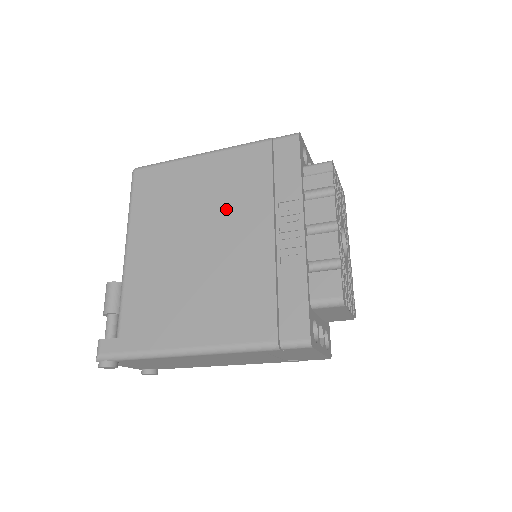
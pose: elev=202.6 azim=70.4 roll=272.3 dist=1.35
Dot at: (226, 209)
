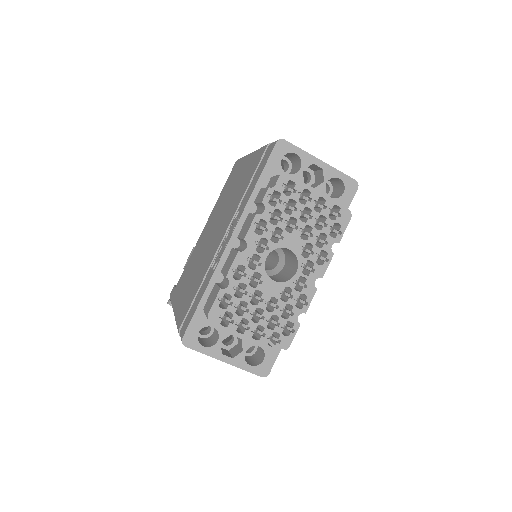
Dot at: (228, 208)
